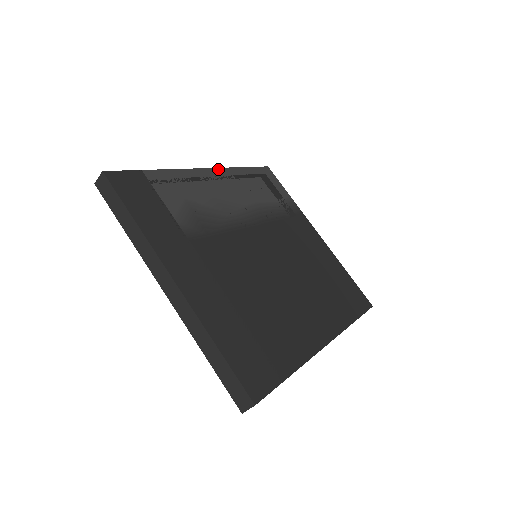
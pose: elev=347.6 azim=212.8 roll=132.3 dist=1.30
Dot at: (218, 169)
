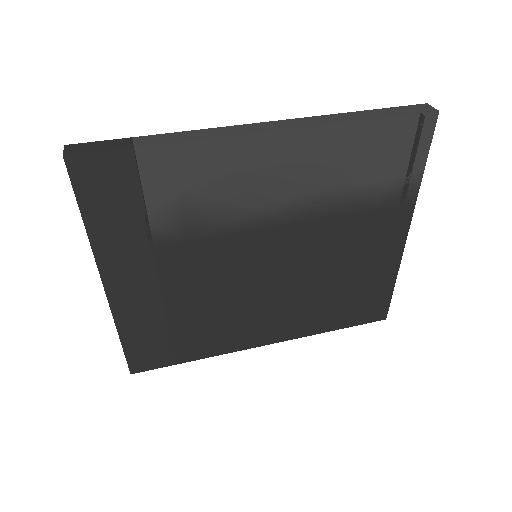
Dot at: (299, 130)
